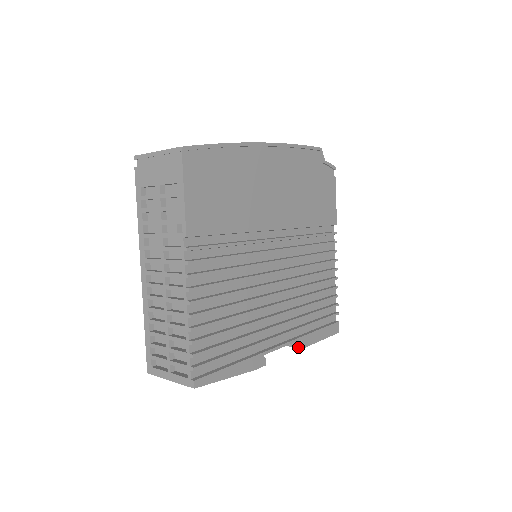
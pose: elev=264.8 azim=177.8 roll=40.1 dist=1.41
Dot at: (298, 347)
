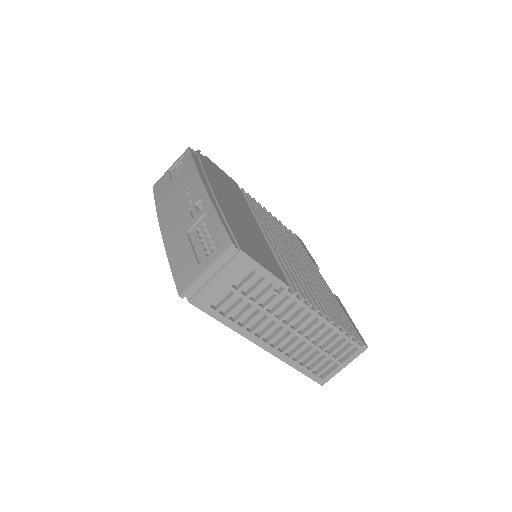
Dot at: occluded
